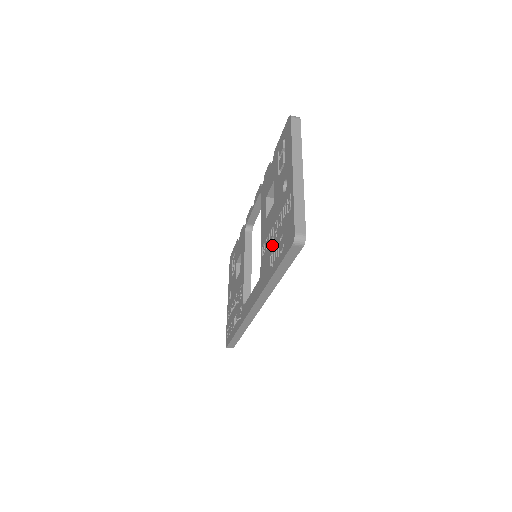
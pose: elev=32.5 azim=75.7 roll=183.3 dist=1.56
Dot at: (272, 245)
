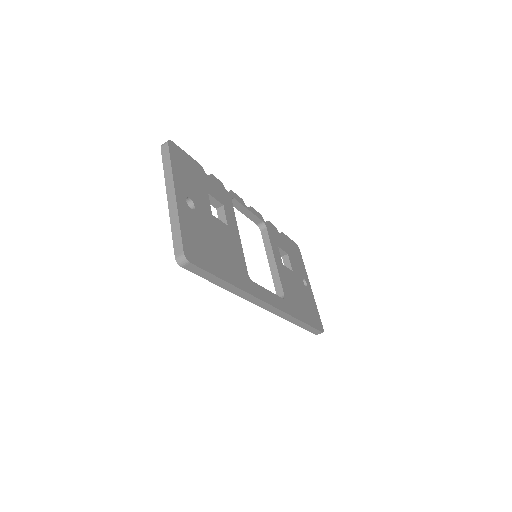
Dot at: occluded
